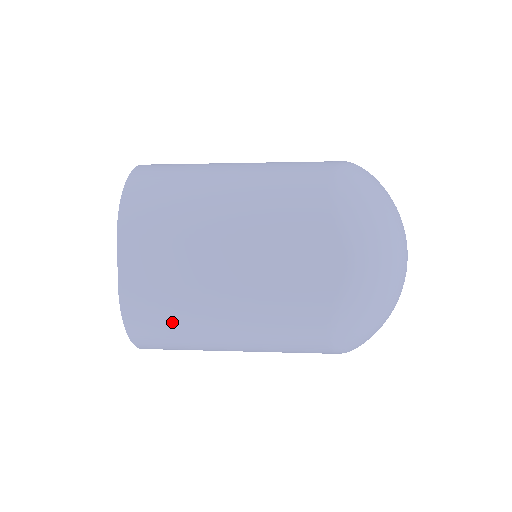
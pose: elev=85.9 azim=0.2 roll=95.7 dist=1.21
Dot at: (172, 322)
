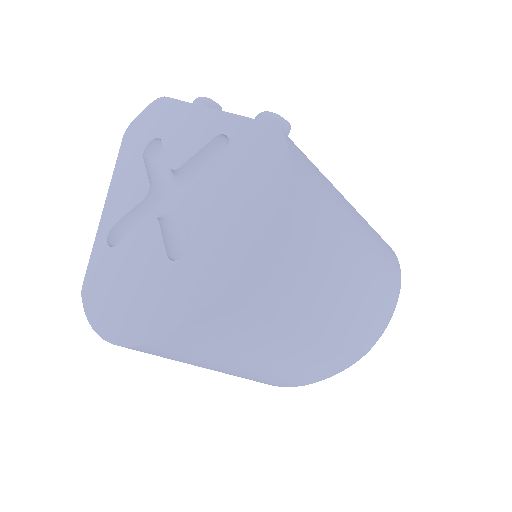
Dot at: (182, 360)
